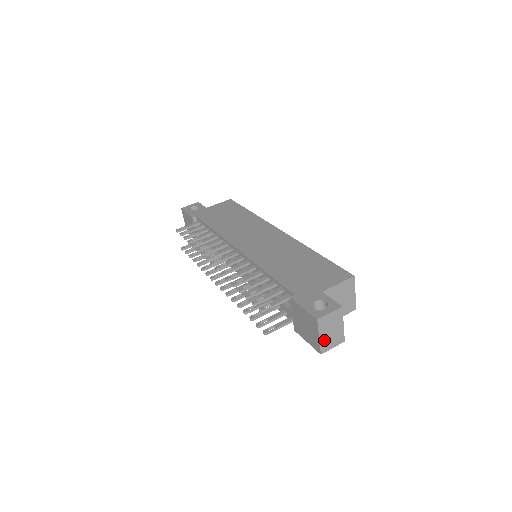
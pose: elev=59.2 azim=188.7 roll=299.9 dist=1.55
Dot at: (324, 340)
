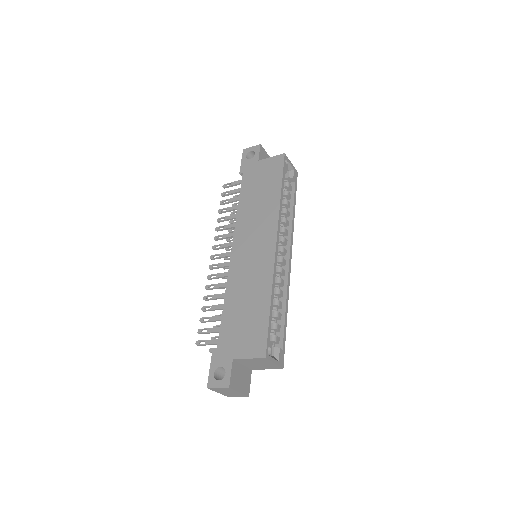
Dot at: (224, 393)
